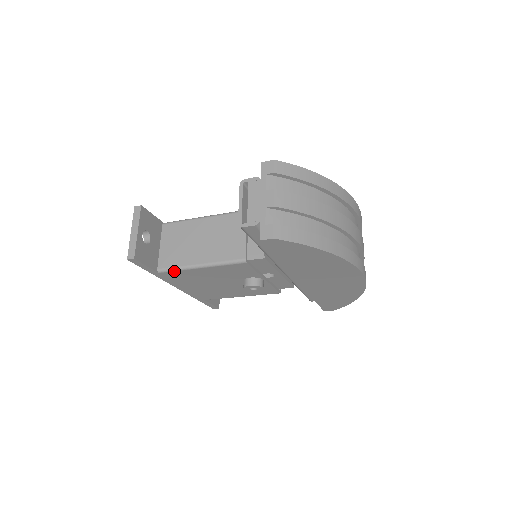
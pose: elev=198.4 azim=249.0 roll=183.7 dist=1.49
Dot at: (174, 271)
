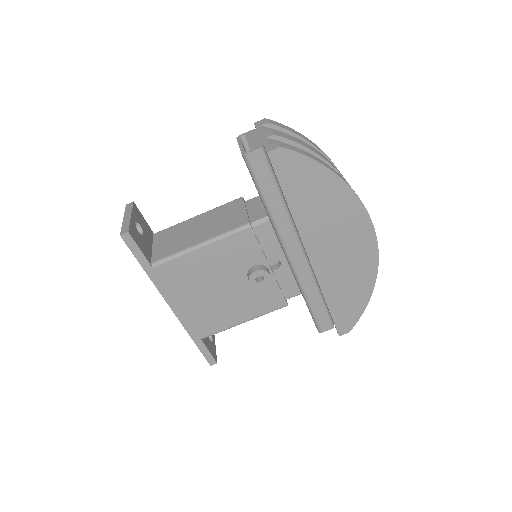
Dot at: (170, 260)
